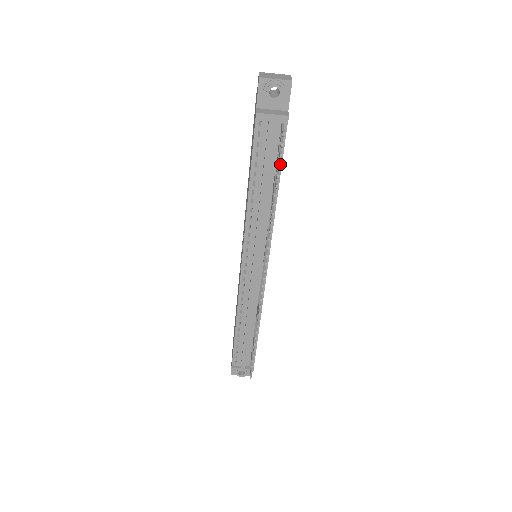
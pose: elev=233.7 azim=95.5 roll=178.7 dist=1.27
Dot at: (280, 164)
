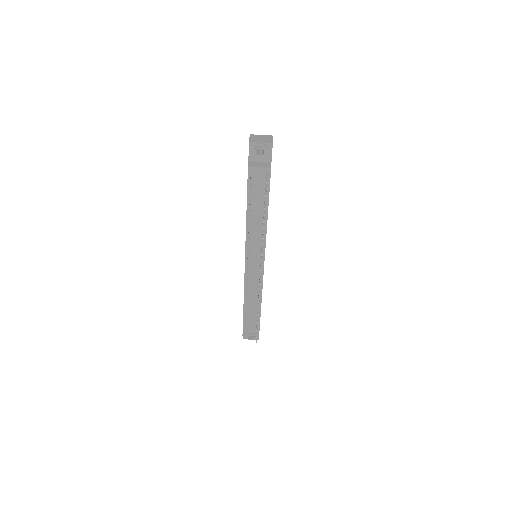
Dot at: occluded
